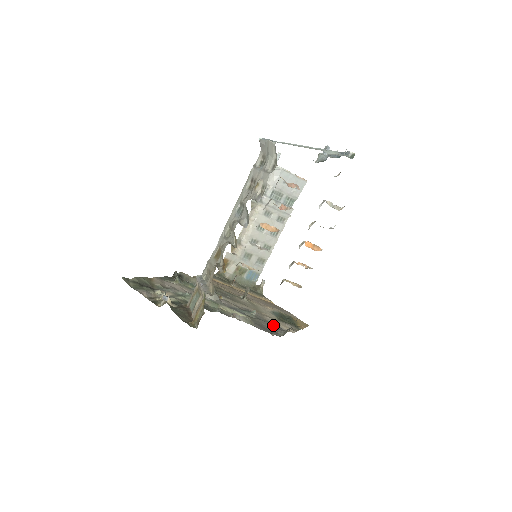
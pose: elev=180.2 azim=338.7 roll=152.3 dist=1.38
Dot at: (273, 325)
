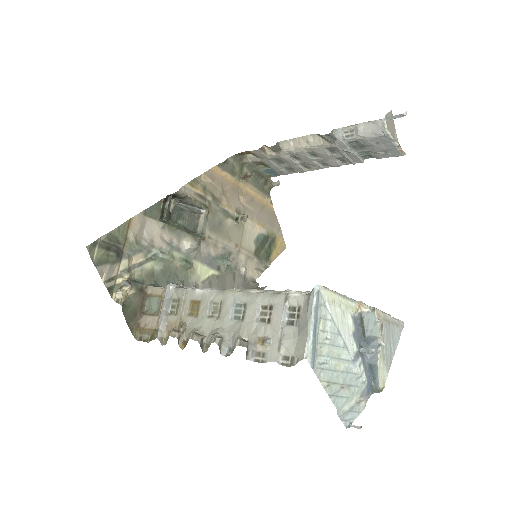
Dot at: (238, 277)
